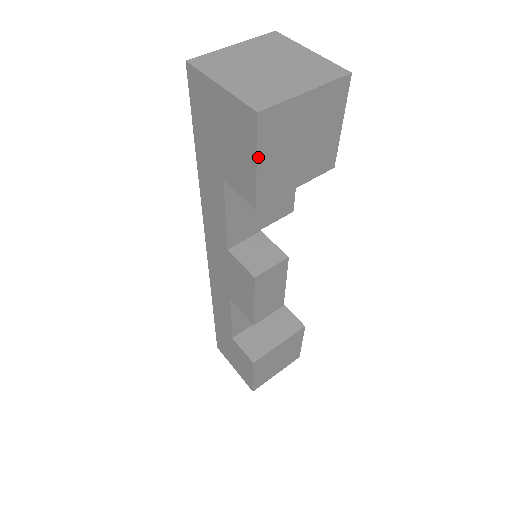
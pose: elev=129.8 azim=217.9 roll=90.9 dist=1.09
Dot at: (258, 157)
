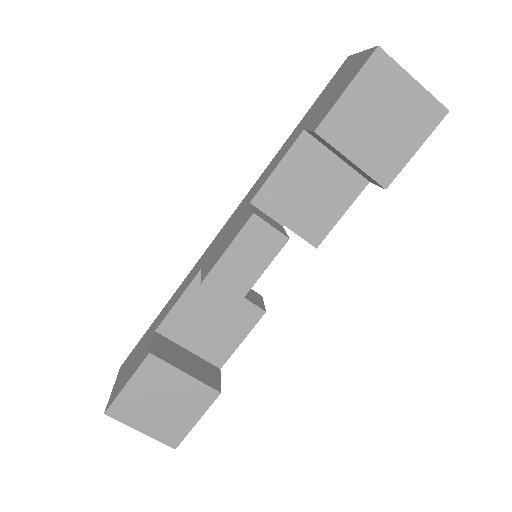
Dot at: (352, 84)
